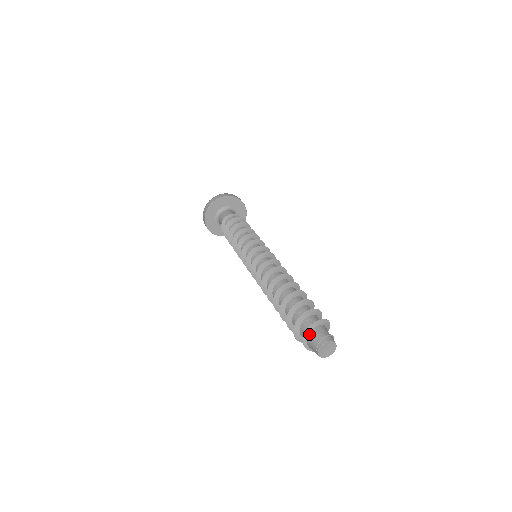
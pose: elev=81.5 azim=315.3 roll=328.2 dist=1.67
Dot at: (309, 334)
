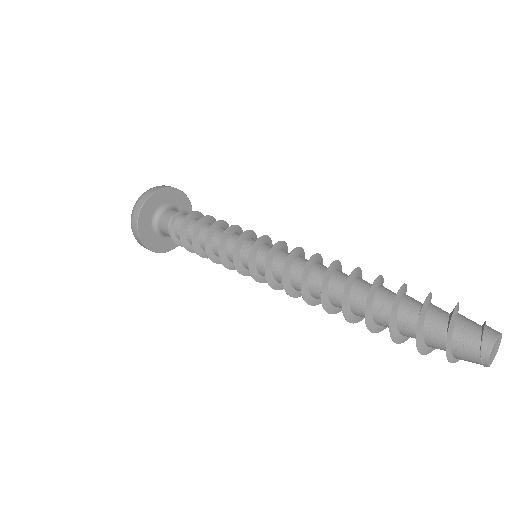
Dot at: (452, 349)
